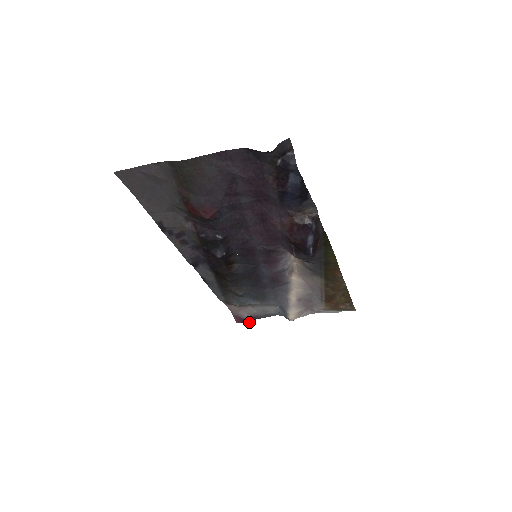
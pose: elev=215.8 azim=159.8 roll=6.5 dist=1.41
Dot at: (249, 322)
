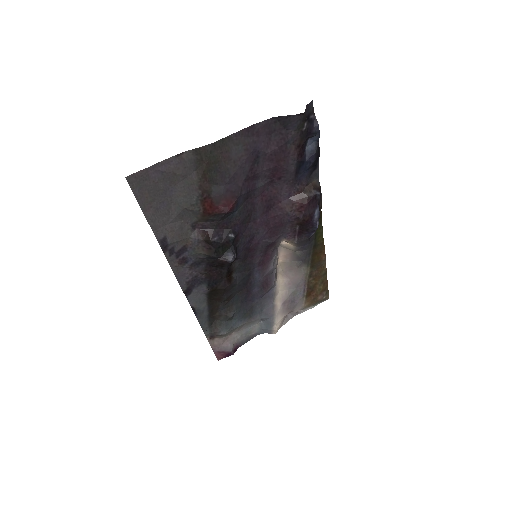
Dot at: (233, 354)
